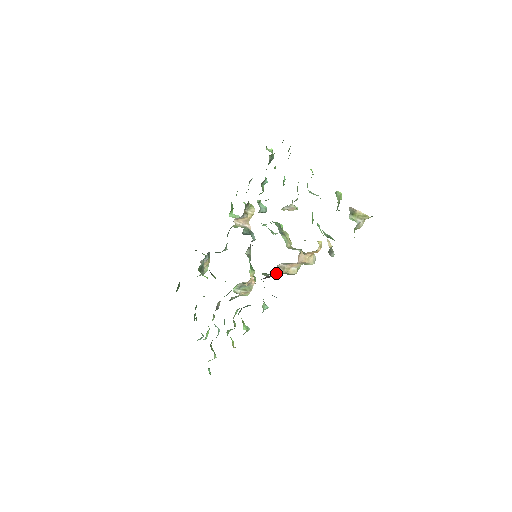
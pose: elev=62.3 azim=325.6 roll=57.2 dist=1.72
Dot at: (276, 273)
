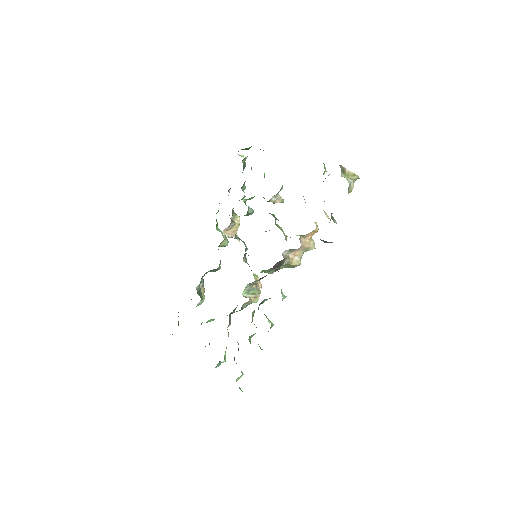
Dot at: occluded
